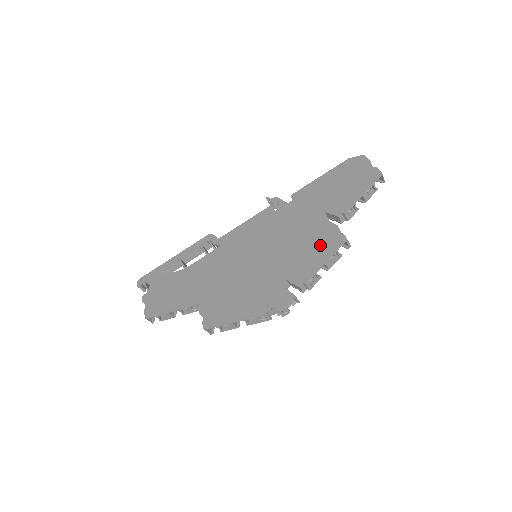
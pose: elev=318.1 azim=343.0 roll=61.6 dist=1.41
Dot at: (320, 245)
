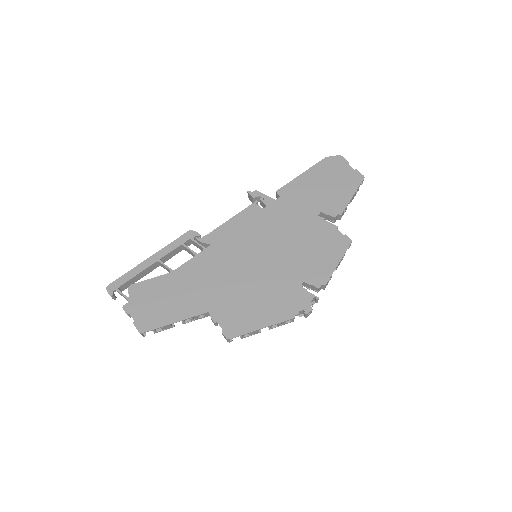
Dot at: (327, 246)
